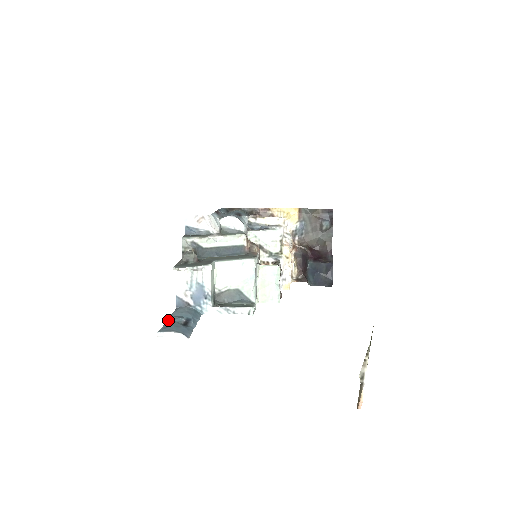
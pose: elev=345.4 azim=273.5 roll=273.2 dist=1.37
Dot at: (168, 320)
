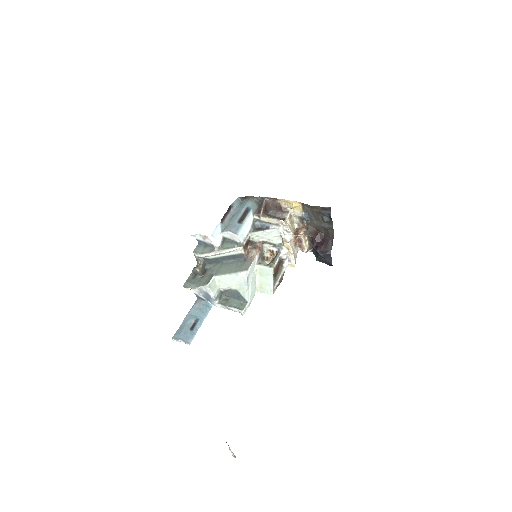
Dot at: (184, 320)
